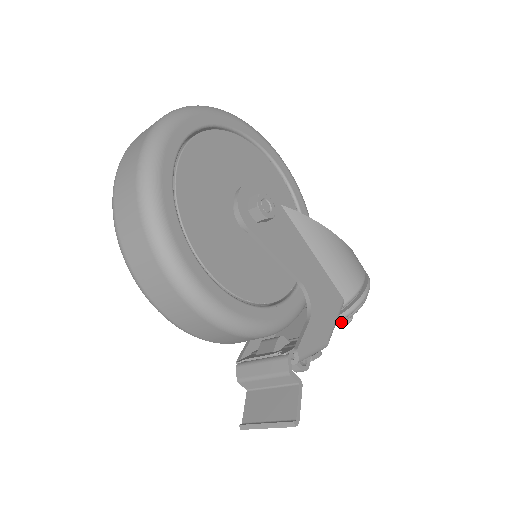
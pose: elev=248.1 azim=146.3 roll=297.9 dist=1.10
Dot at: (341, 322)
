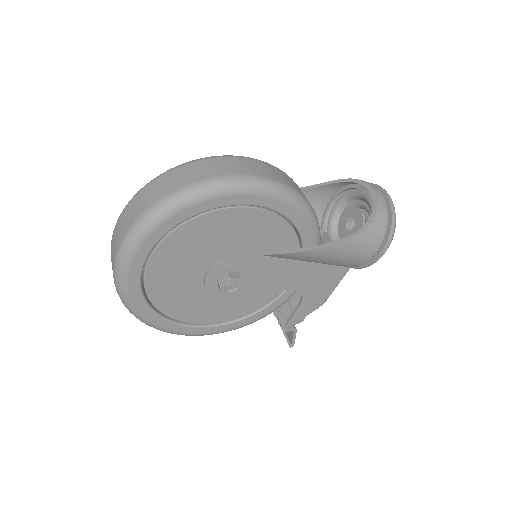
Dot at: occluded
